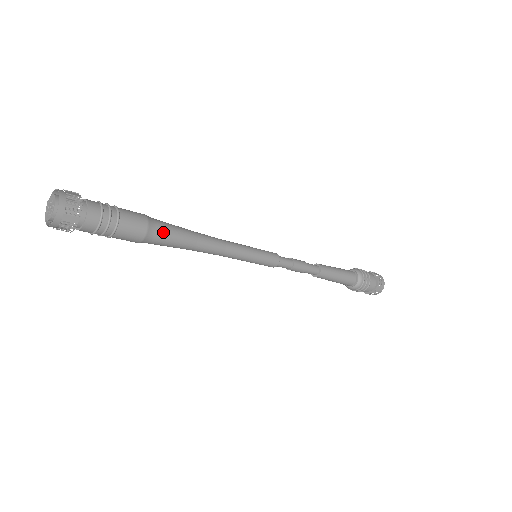
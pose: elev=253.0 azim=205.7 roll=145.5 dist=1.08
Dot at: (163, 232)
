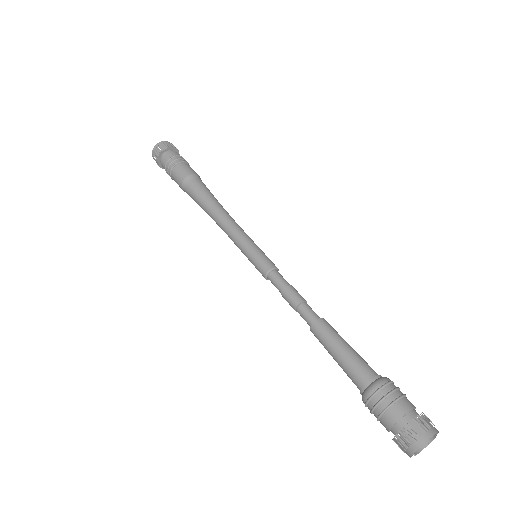
Dot at: (200, 183)
